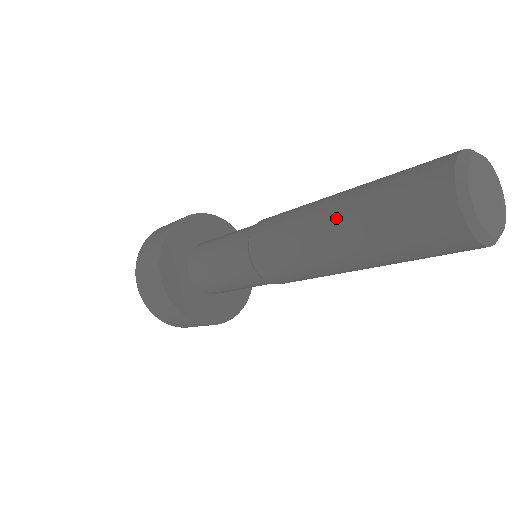
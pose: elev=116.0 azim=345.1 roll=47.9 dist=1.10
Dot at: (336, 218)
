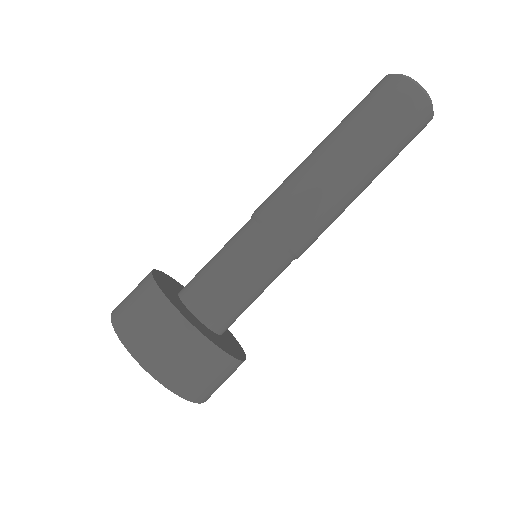
Dot at: (345, 149)
